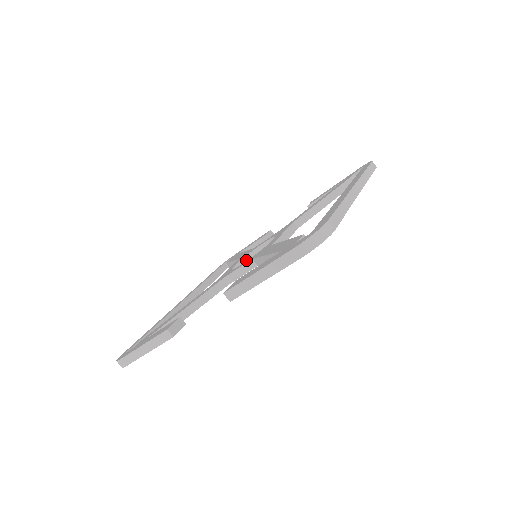
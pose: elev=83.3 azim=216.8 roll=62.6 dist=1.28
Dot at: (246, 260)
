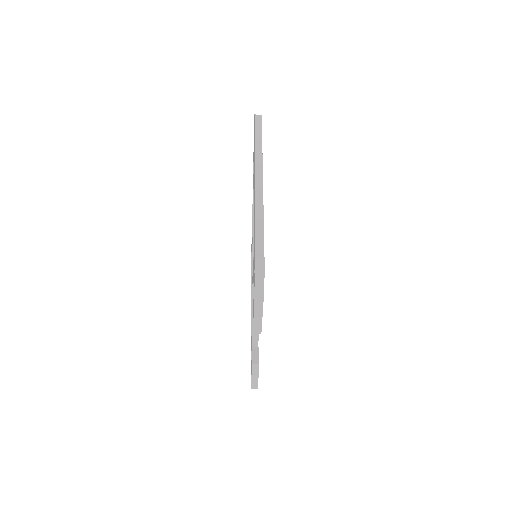
Dot at: occluded
